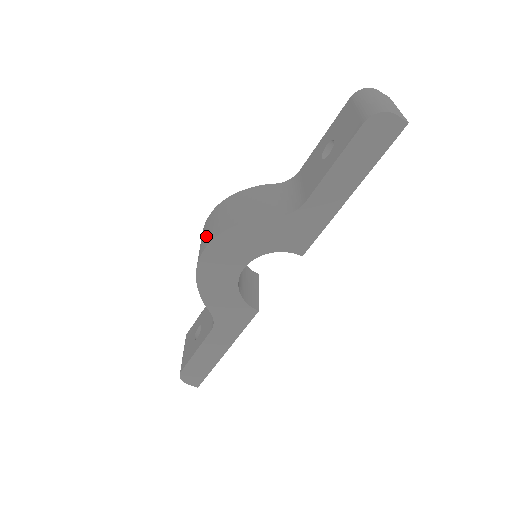
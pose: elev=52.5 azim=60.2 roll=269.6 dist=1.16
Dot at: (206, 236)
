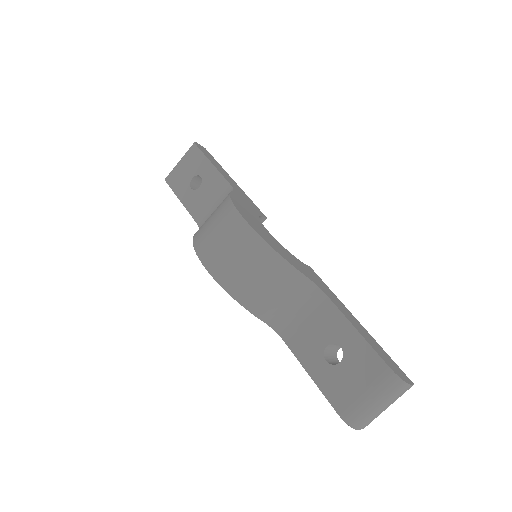
Dot at: (218, 252)
